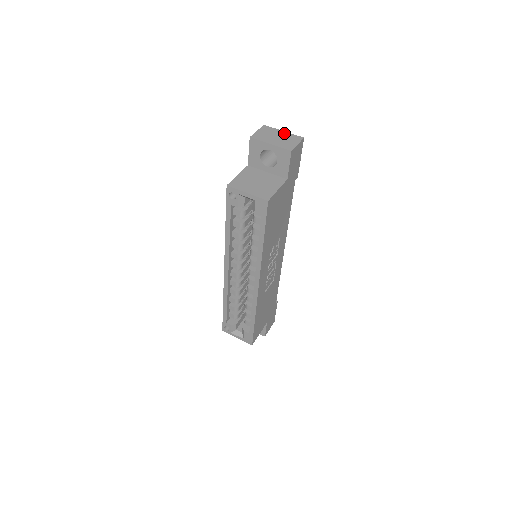
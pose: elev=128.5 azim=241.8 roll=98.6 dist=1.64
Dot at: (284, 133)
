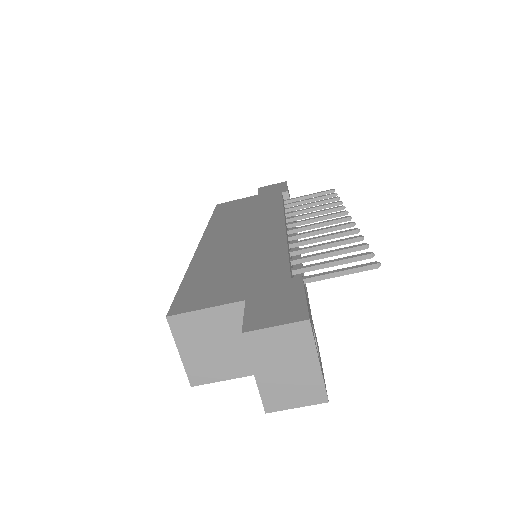
Dot at: (312, 368)
